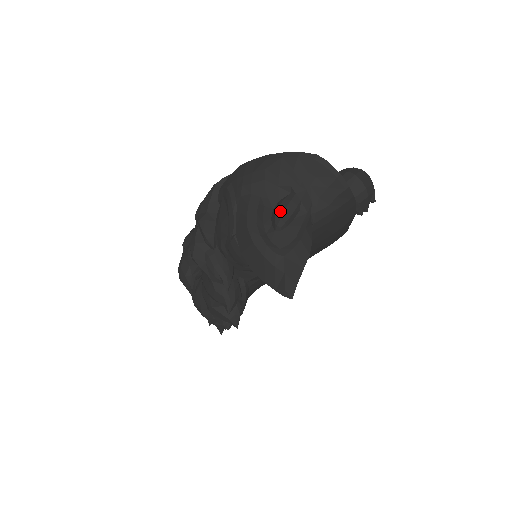
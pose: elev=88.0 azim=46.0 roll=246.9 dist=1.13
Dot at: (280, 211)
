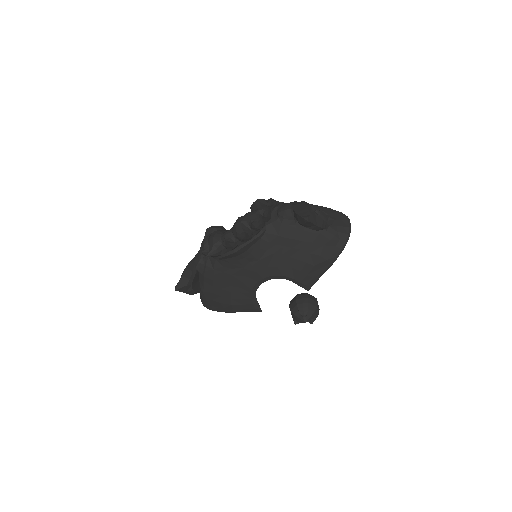
Dot at: (321, 211)
